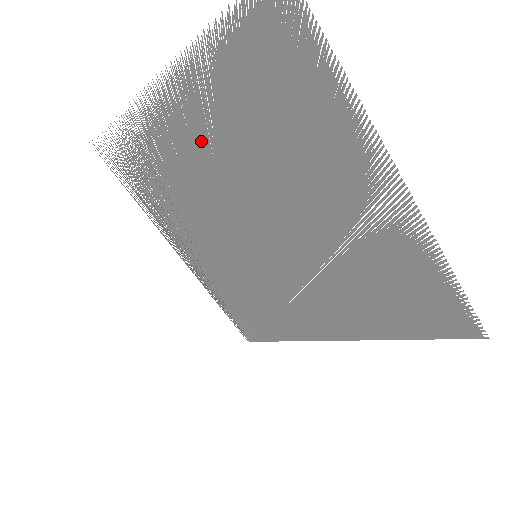
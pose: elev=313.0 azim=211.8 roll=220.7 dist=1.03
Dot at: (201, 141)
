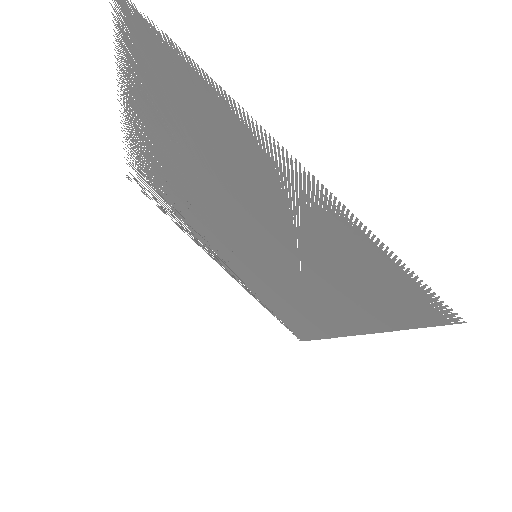
Dot at: occluded
